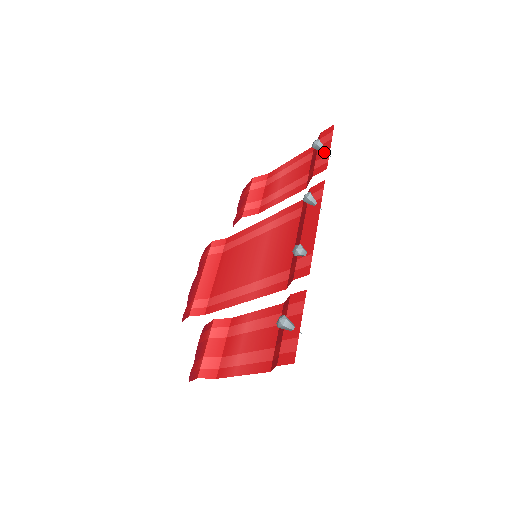
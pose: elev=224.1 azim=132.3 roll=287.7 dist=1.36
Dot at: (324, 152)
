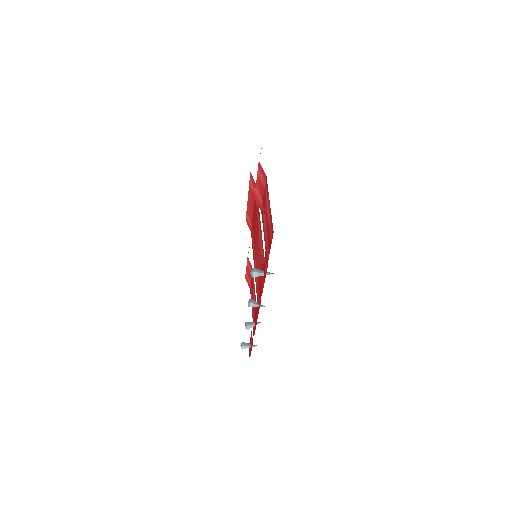
Dot at: (263, 276)
